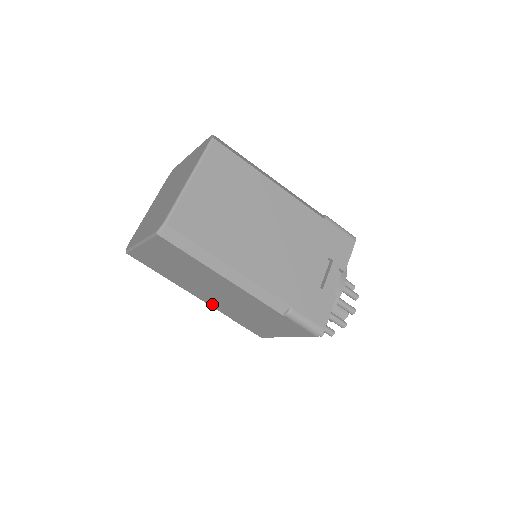
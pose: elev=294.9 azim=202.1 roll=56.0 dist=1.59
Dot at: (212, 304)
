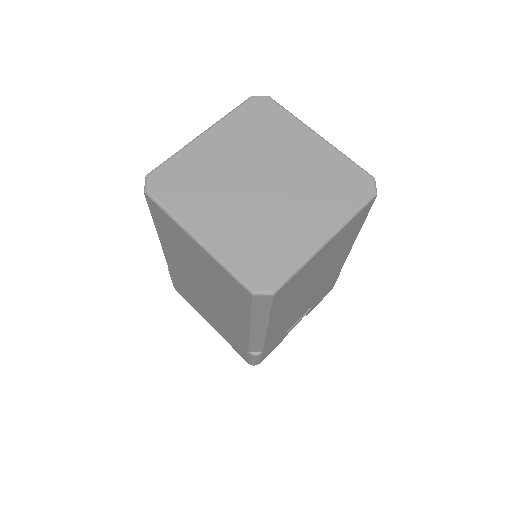
Dot at: (172, 265)
